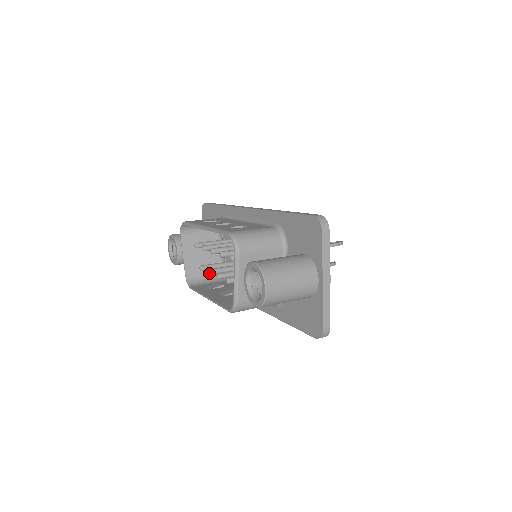
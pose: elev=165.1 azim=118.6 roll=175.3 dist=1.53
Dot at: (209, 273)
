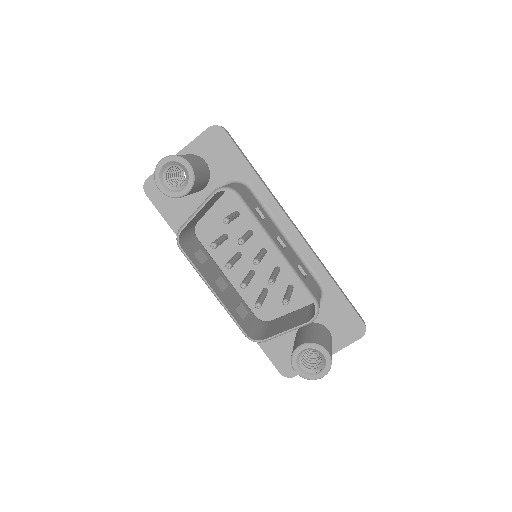
Dot at: (229, 268)
